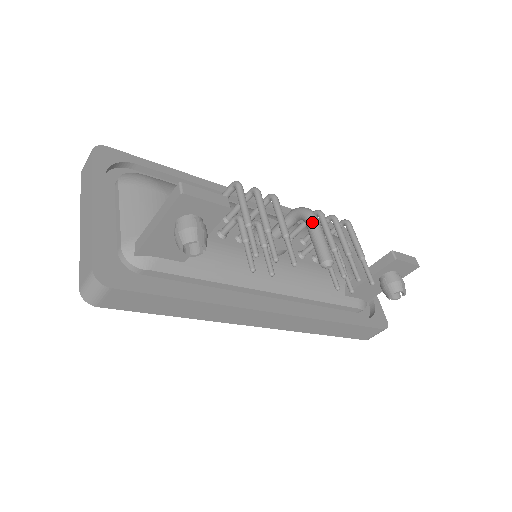
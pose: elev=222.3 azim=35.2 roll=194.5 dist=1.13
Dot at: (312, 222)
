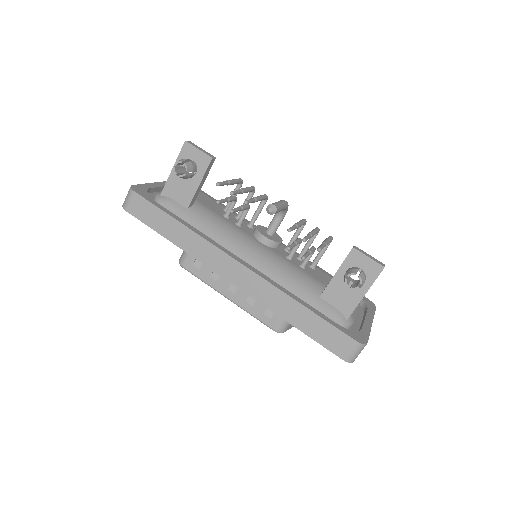
Dot at: occluded
